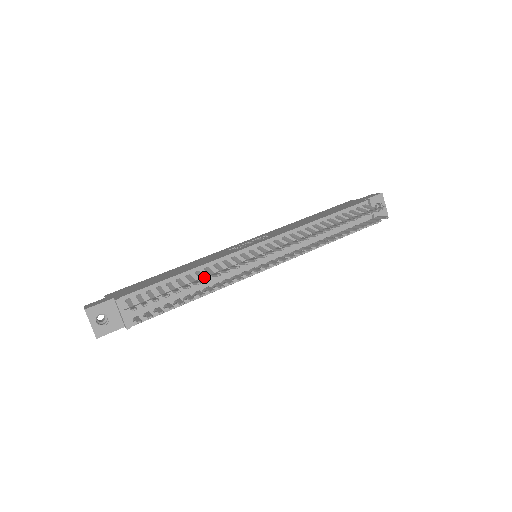
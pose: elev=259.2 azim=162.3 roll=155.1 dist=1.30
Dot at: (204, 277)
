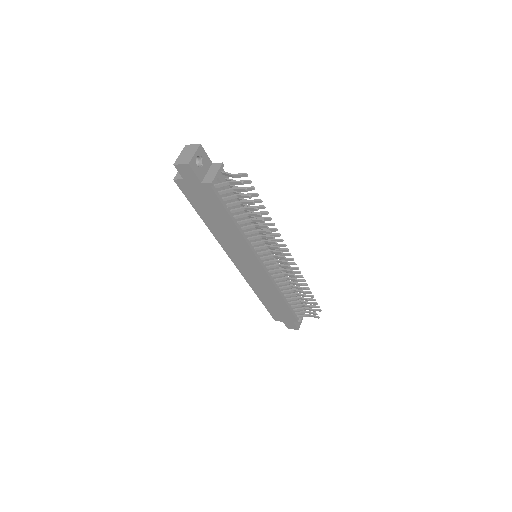
Dot at: (259, 218)
